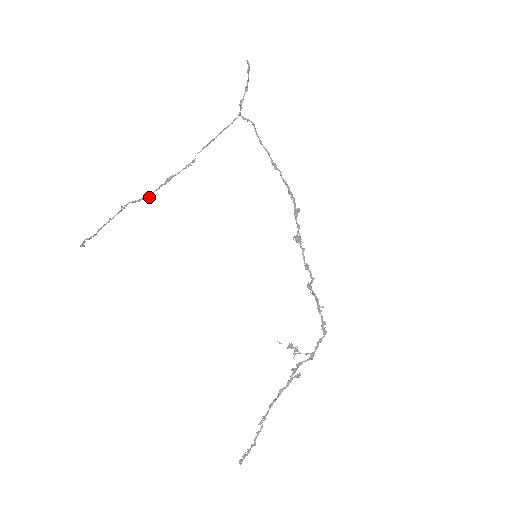
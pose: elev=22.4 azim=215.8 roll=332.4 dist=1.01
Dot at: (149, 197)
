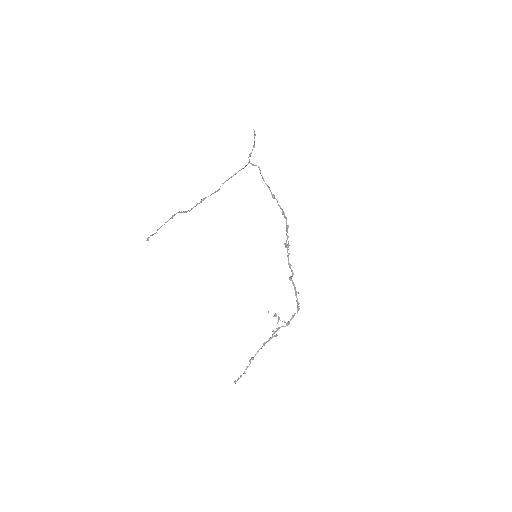
Dot at: (189, 211)
